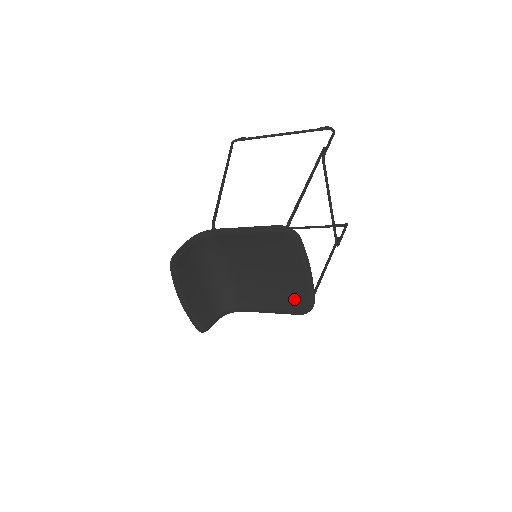
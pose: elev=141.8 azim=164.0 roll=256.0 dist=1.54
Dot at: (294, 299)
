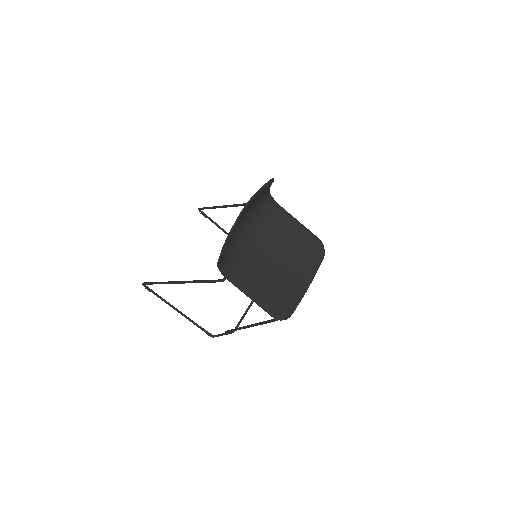
Dot at: (280, 301)
